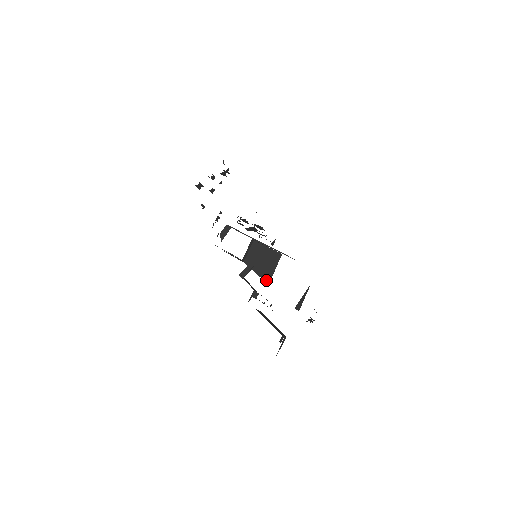
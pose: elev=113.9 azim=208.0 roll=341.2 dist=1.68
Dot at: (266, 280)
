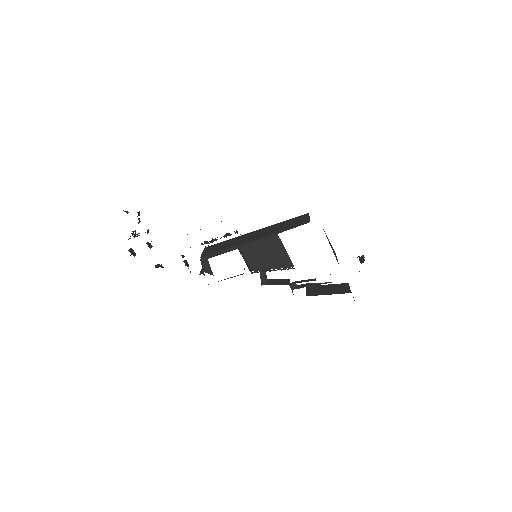
Dot at: (288, 266)
